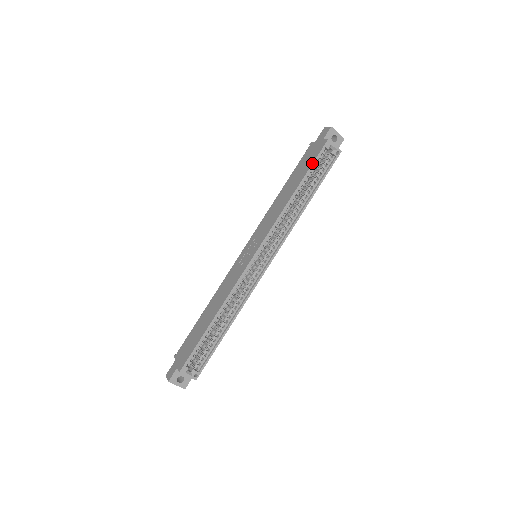
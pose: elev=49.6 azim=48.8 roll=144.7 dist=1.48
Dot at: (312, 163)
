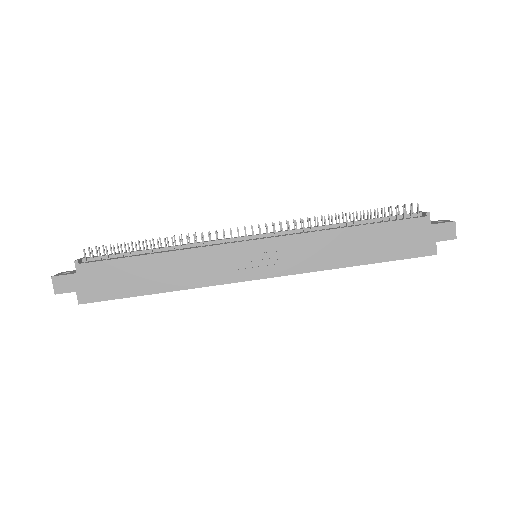
Dot at: occluded
